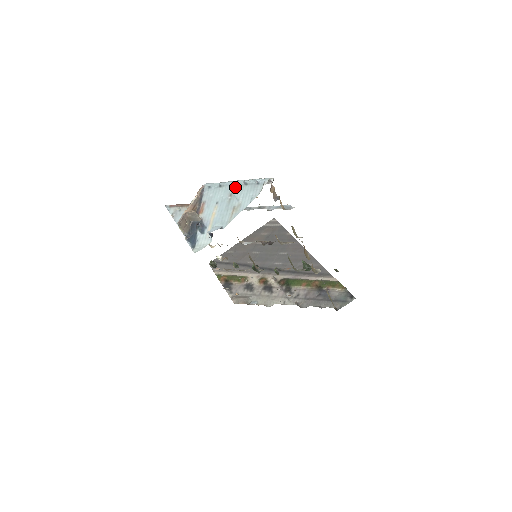
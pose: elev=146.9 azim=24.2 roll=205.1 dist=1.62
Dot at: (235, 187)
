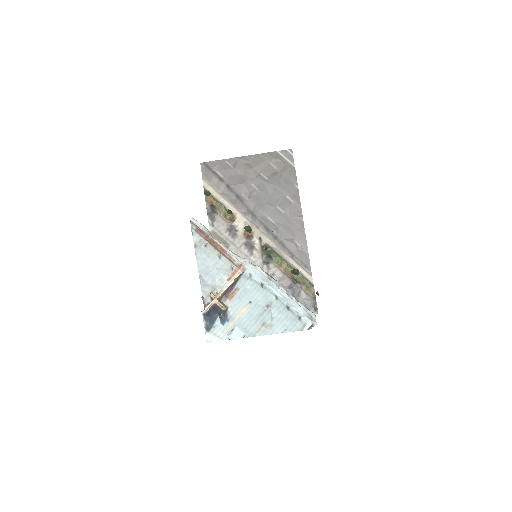
Dot at: (276, 302)
